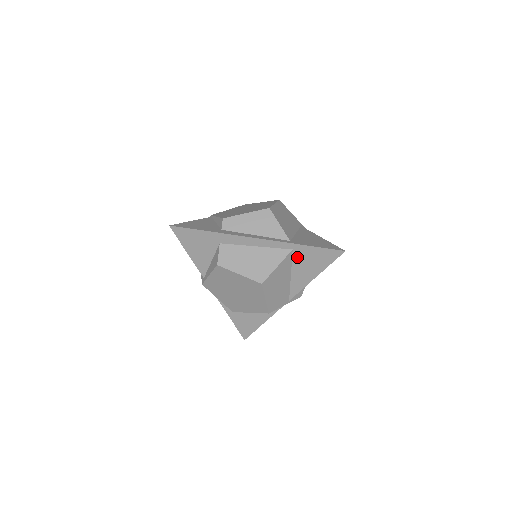
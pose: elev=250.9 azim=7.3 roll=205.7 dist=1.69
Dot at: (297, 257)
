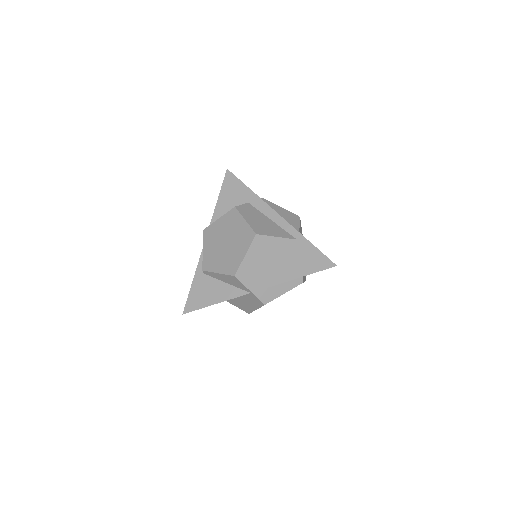
Dot at: (295, 249)
